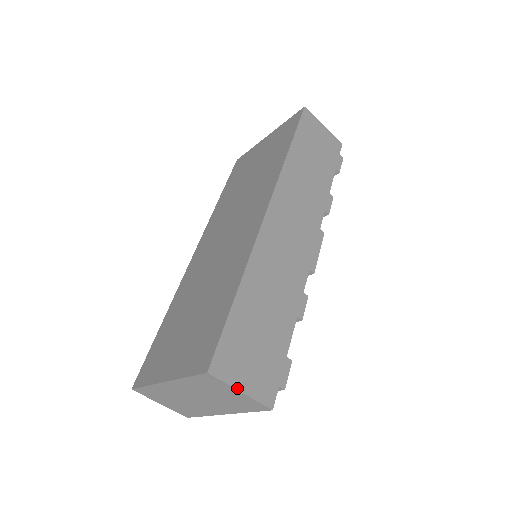
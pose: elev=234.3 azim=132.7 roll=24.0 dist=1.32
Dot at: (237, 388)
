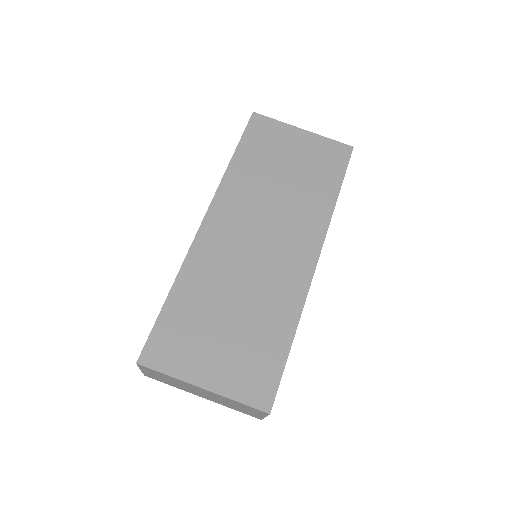
Dot at: (266, 416)
